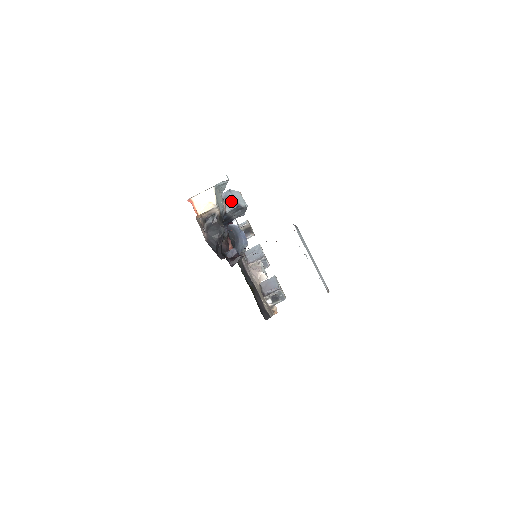
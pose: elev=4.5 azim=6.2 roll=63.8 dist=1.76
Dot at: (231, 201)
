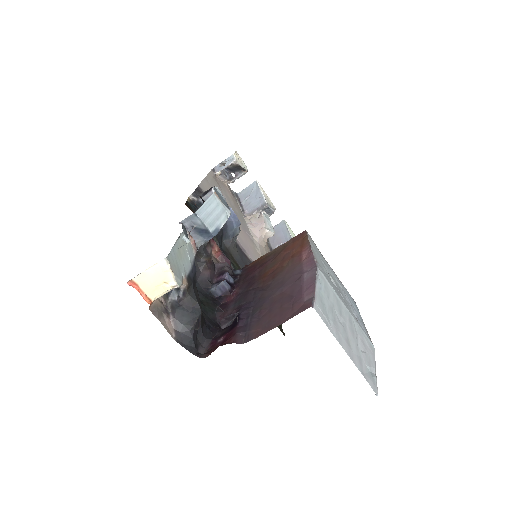
Dot at: (202, 230)
